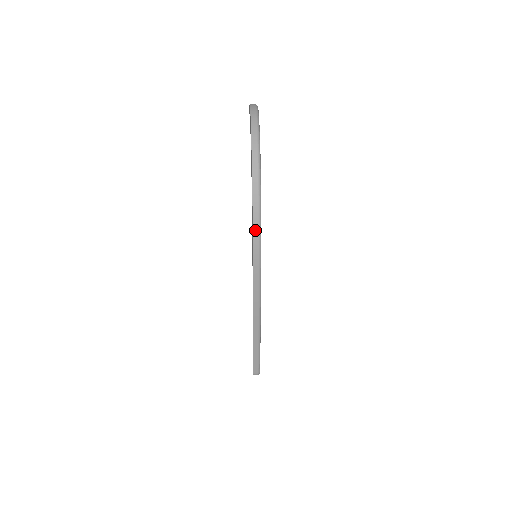
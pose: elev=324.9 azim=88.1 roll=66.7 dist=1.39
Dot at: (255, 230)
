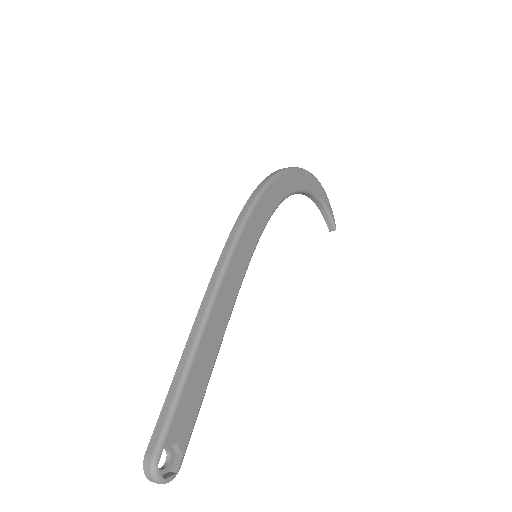
Dot at: (257, 190)
